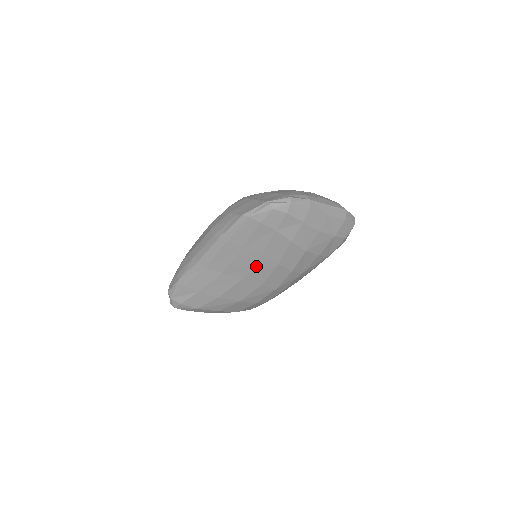
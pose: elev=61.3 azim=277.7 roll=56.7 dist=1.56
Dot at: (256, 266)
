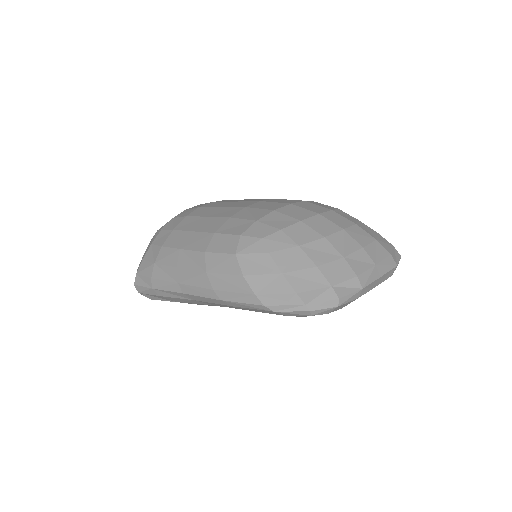
Dot at: occluded
